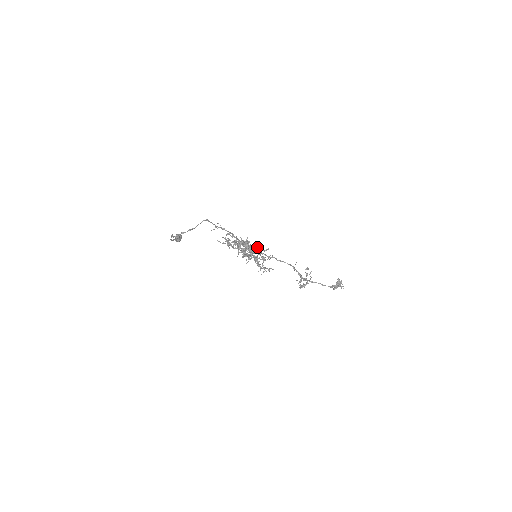
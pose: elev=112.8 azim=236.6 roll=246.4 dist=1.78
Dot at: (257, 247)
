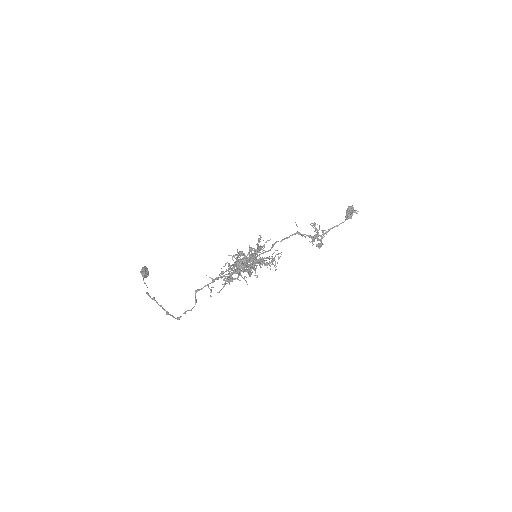
Dot at: (254, 251)
